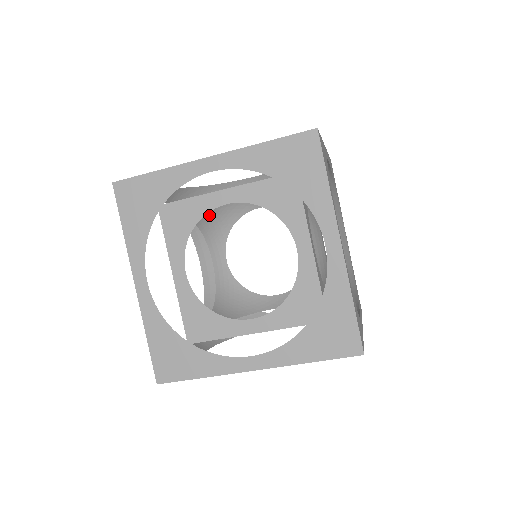
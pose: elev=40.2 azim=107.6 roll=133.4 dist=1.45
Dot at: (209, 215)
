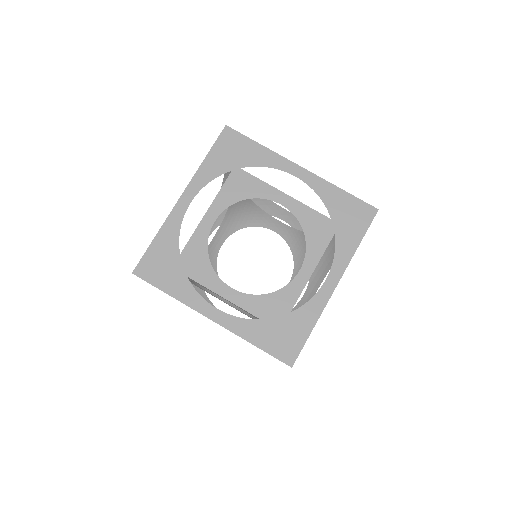
Dot at: (242, 205)
